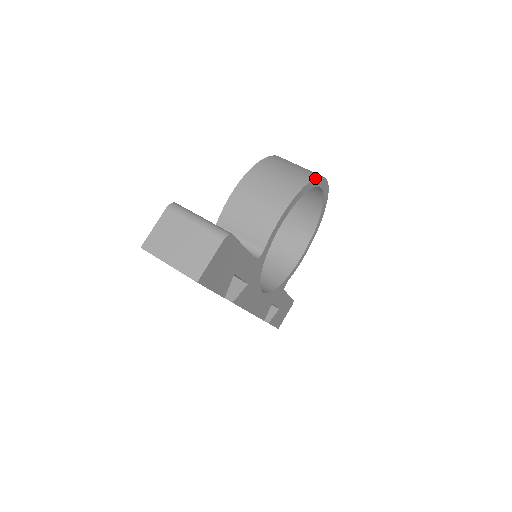
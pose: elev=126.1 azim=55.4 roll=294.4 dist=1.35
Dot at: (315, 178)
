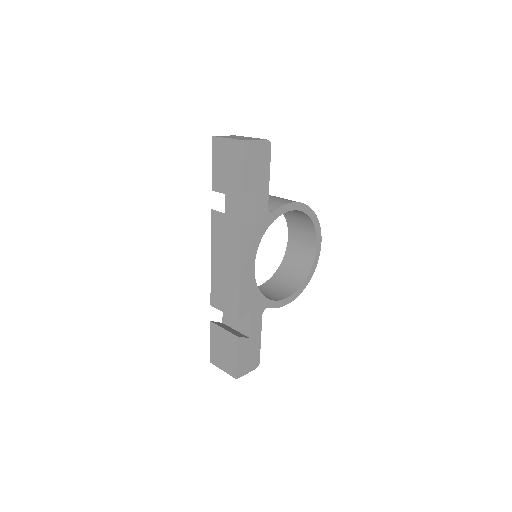
Dot at: occluded
